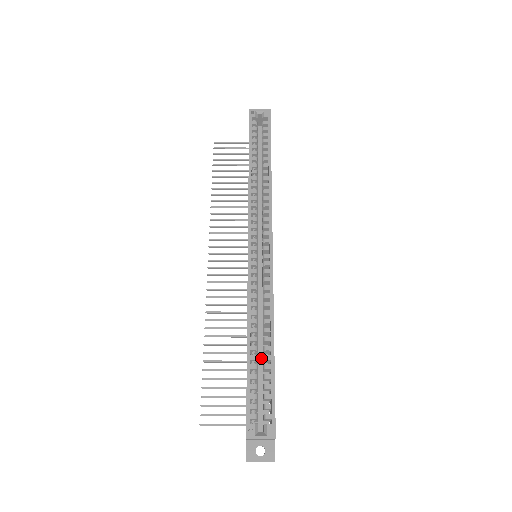
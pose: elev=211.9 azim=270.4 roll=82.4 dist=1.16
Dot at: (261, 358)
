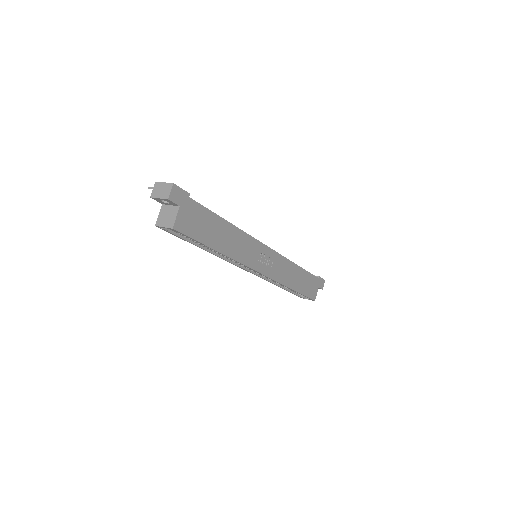
Dot at: occluded
